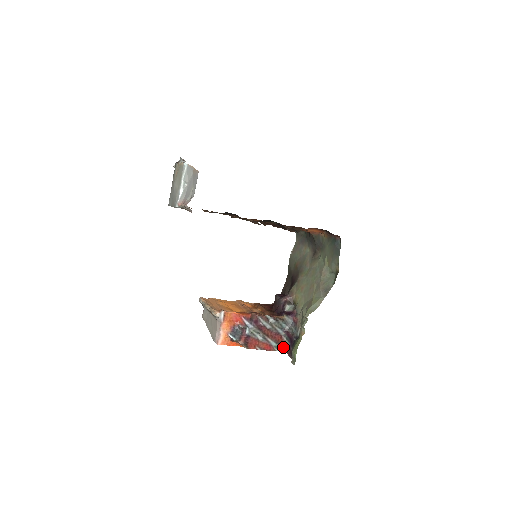
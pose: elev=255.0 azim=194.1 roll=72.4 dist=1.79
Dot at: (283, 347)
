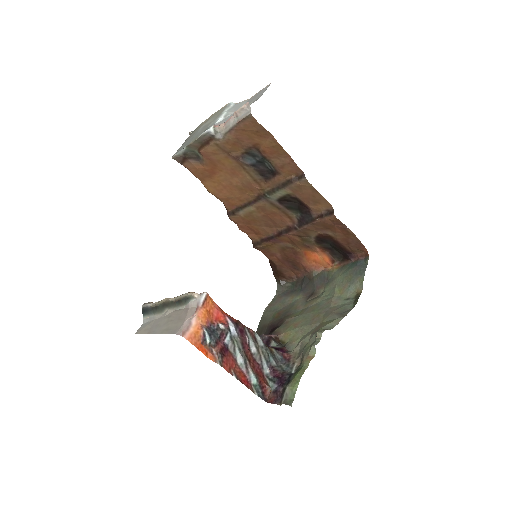
Dot at: (263, 392)
